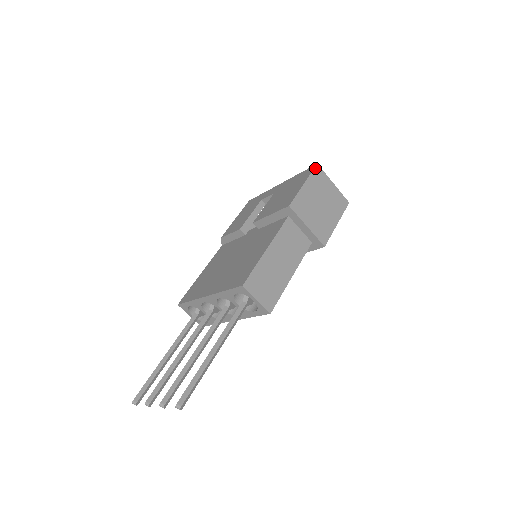
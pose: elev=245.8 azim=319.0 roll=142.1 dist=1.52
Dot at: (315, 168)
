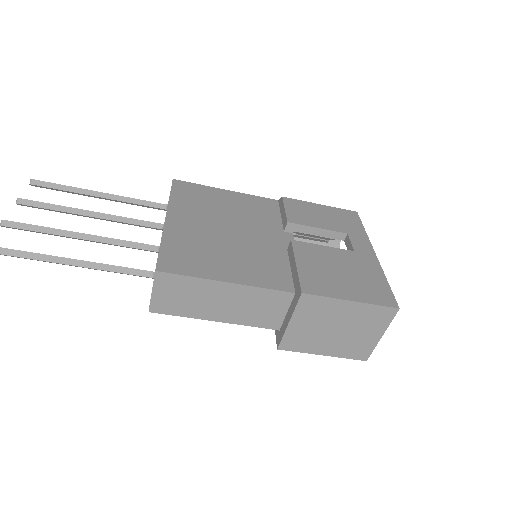
Dot at: (390, 308)
